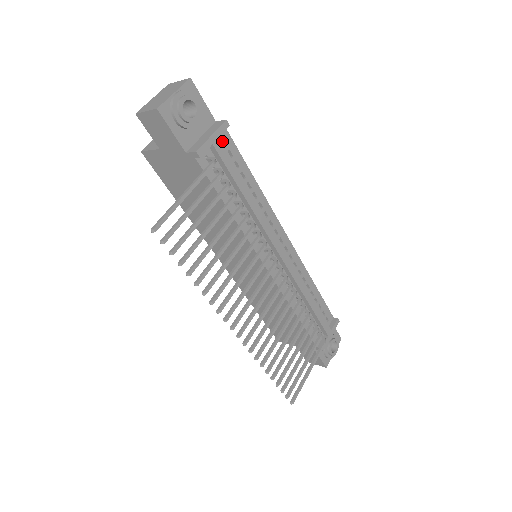
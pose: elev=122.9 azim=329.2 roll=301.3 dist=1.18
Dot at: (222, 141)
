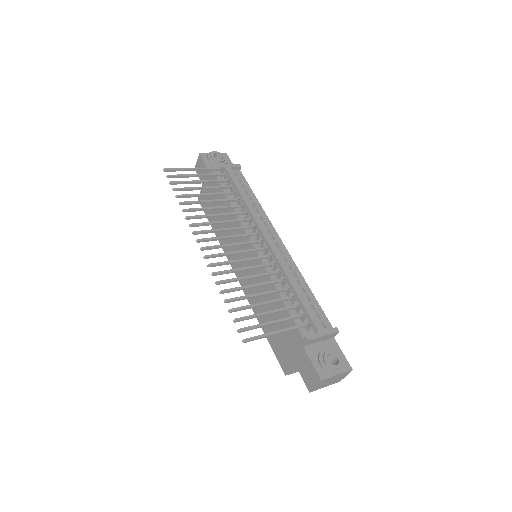
Dot at: (237, 176)
